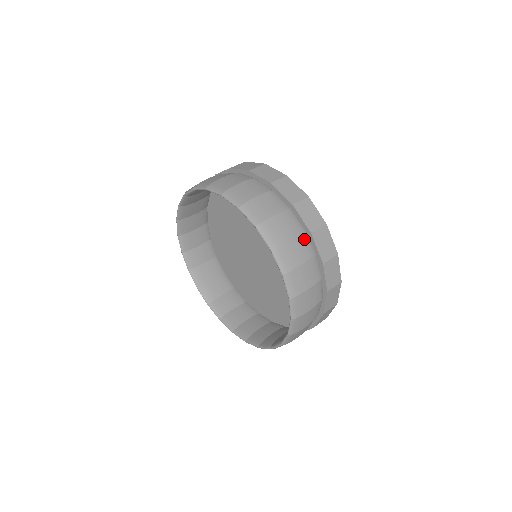
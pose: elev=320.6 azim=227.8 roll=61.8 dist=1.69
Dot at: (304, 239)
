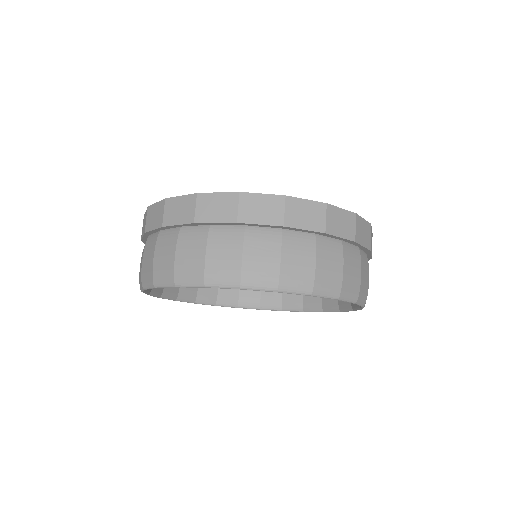
Dot at: (323, 245)
